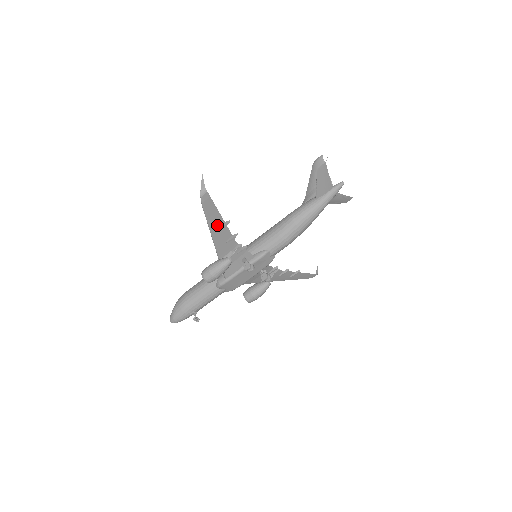
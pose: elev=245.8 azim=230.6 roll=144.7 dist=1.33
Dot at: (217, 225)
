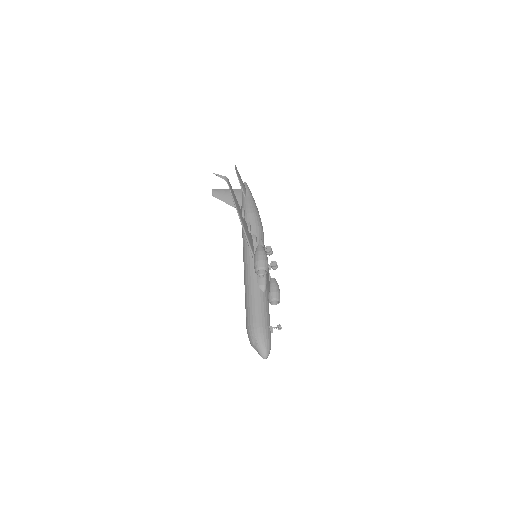
Dot at: (241, 215)
